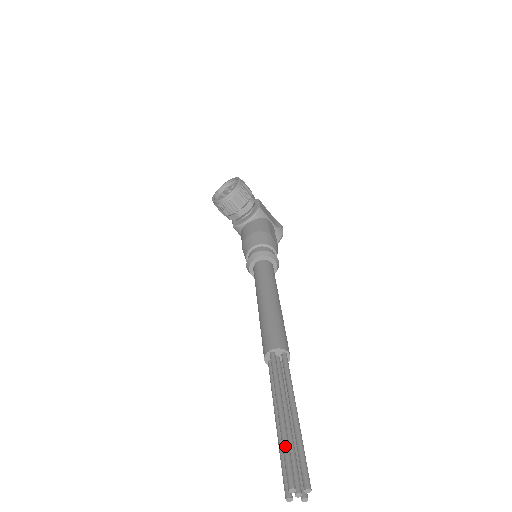
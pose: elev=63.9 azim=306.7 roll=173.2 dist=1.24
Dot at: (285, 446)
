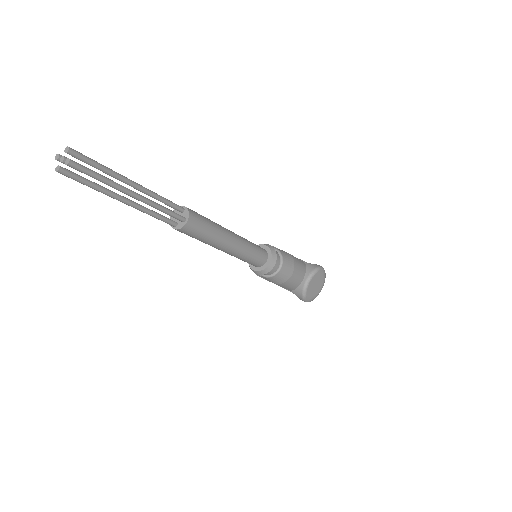
Dot at: occluded
